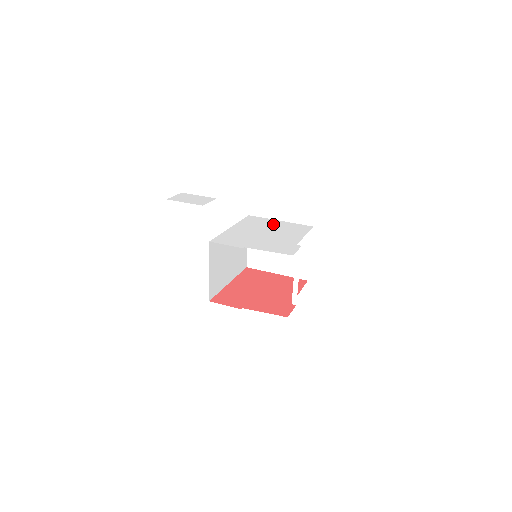
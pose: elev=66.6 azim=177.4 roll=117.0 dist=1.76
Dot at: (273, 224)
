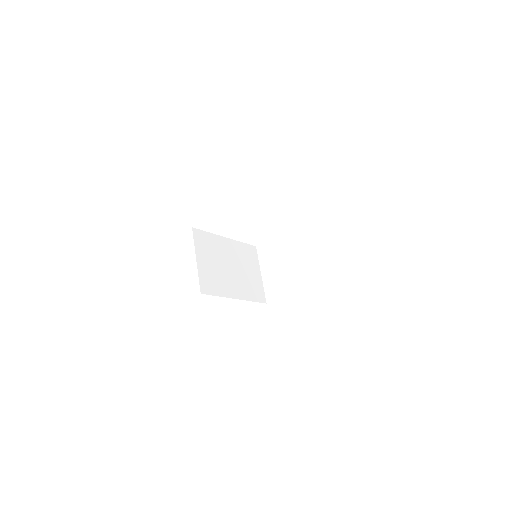
Dot at: occluded
